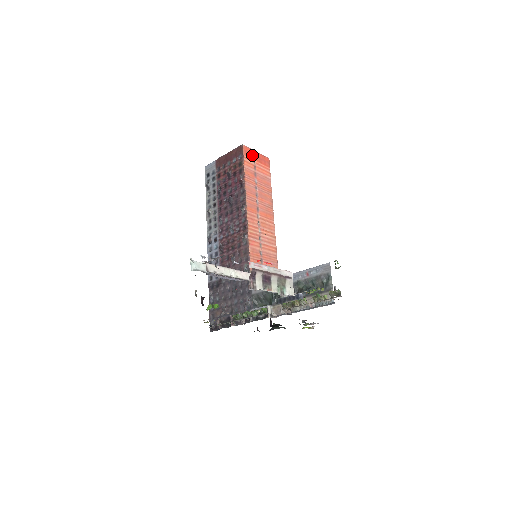
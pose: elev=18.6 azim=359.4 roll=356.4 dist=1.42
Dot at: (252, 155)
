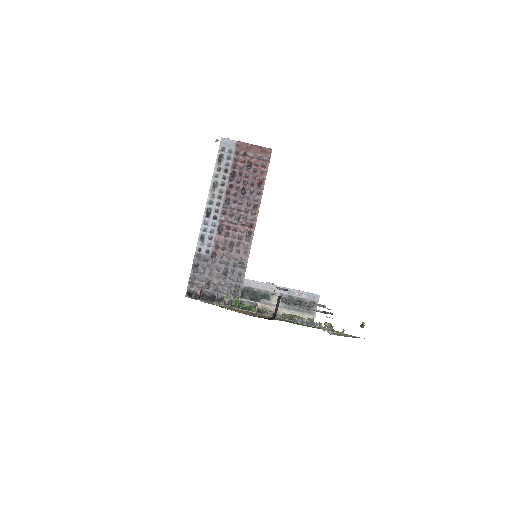
Dot at: occluded
